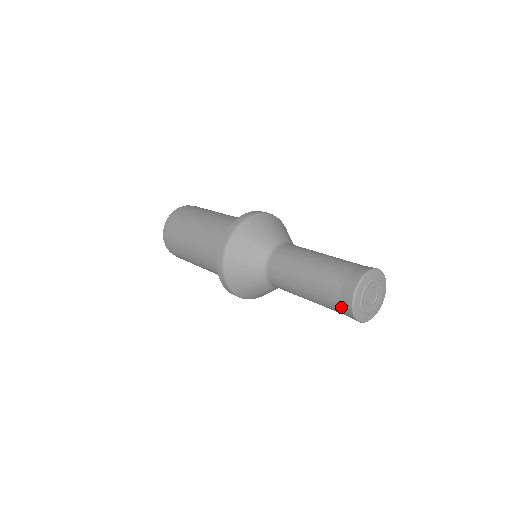
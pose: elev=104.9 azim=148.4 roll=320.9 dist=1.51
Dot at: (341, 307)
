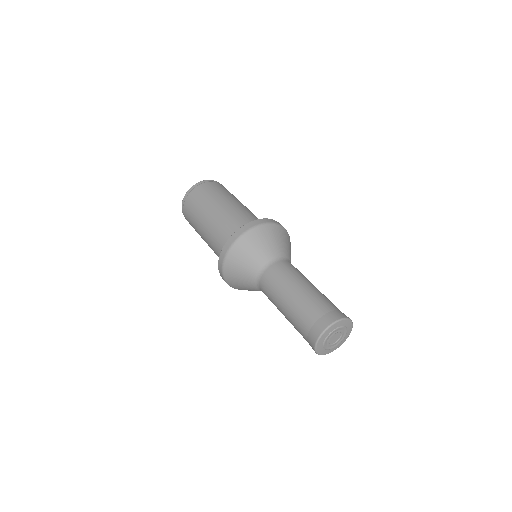
Dot at: (308, 334)
